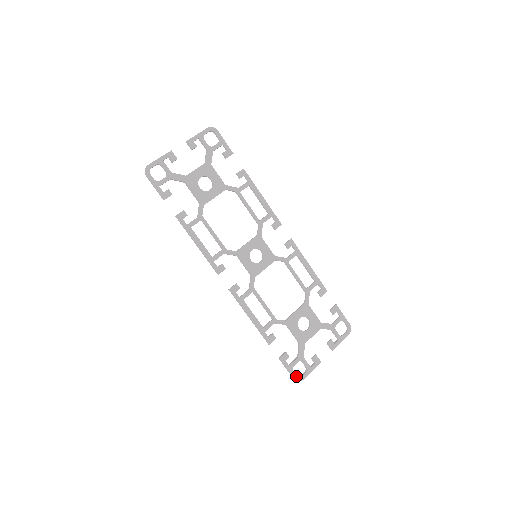
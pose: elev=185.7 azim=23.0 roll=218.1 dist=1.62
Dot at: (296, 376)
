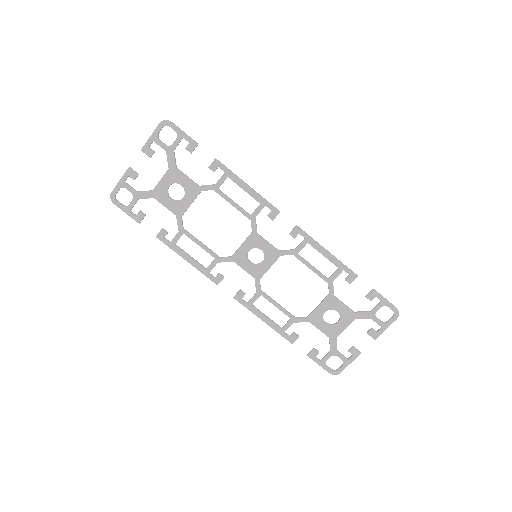
Dot at: (331, 370)
